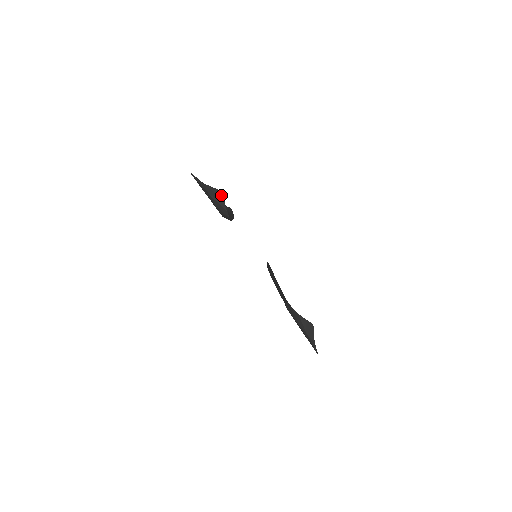
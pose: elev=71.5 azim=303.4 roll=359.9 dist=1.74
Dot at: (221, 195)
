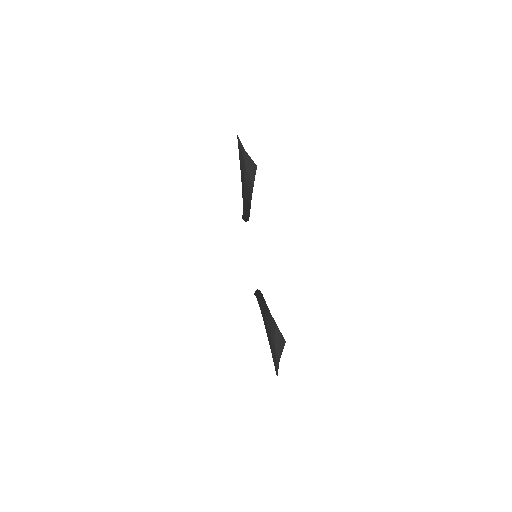
Dot at: (255, 169)
